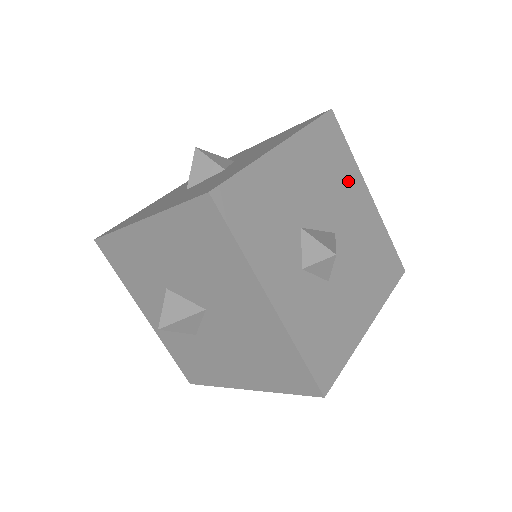
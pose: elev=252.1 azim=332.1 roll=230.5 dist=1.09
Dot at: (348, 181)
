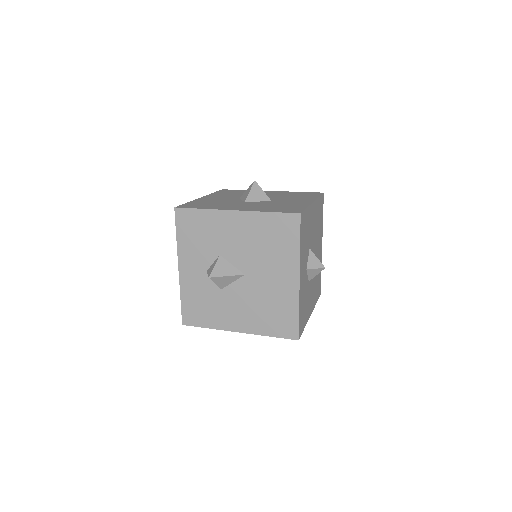
Dot at: (320, 234)
